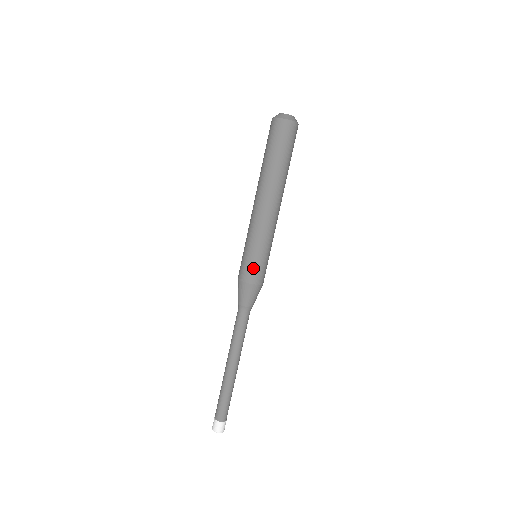
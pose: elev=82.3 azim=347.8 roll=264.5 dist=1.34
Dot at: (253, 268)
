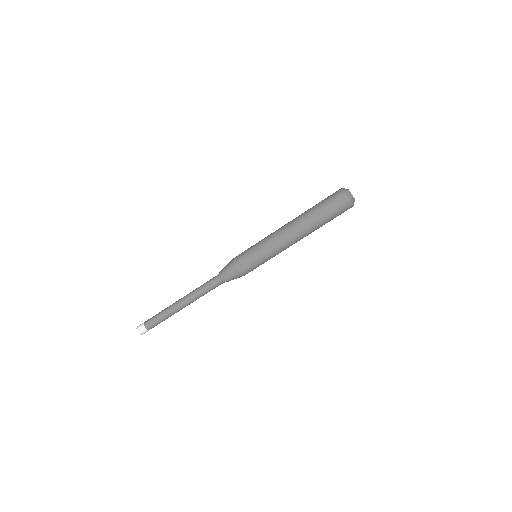
Dot at: (245, 258)
